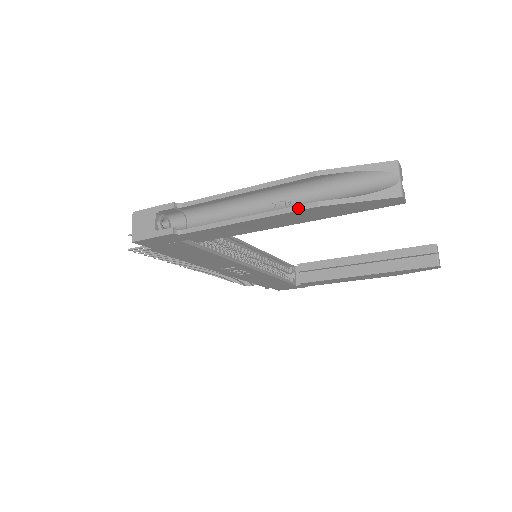
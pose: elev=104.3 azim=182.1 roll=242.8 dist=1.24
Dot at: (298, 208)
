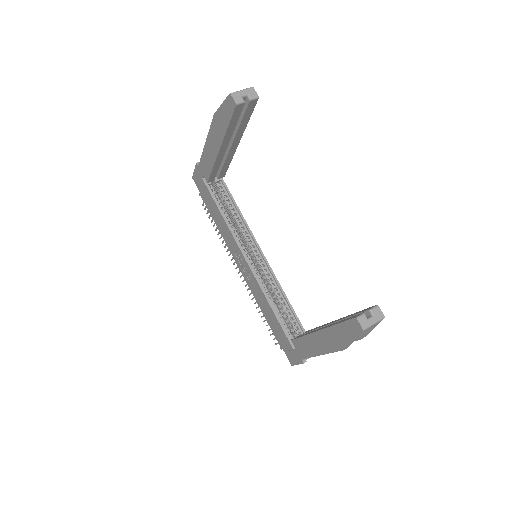
Dot at: (213, 121)
